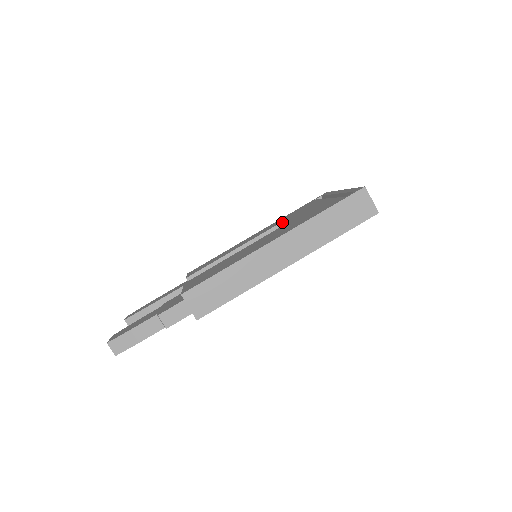
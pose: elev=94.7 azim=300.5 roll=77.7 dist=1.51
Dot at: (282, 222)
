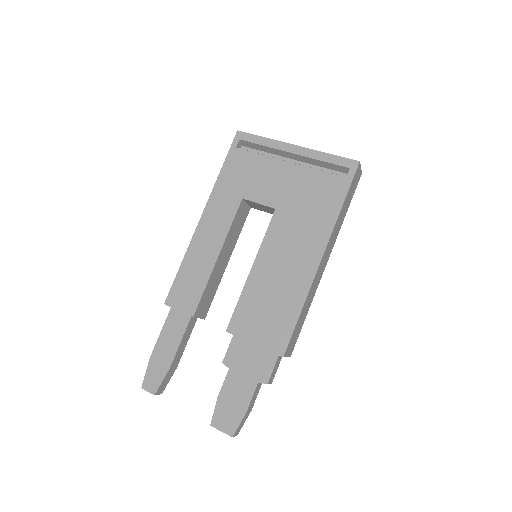
Dot at: (242, 201)
